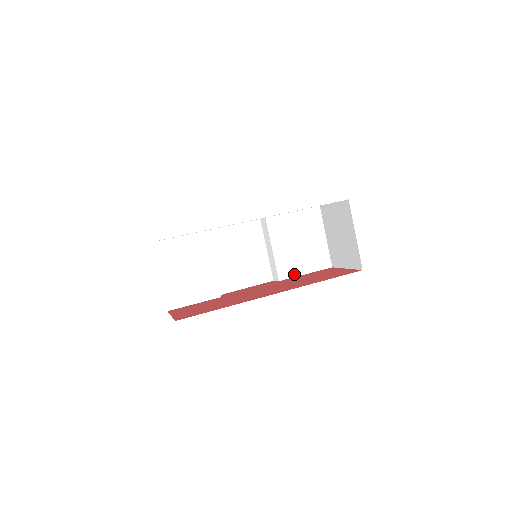
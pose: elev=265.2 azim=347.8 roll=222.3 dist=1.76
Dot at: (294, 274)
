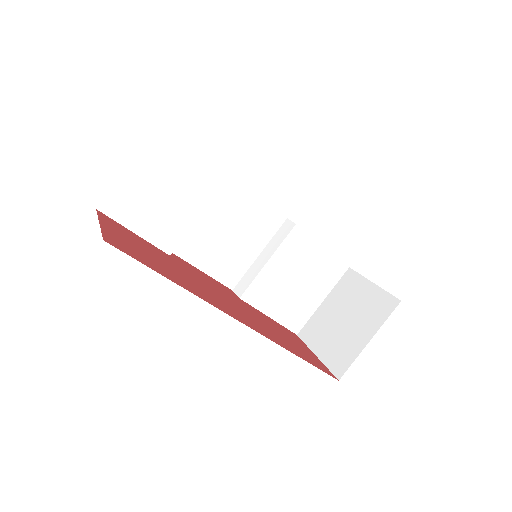
Dot at: (260, 306)
